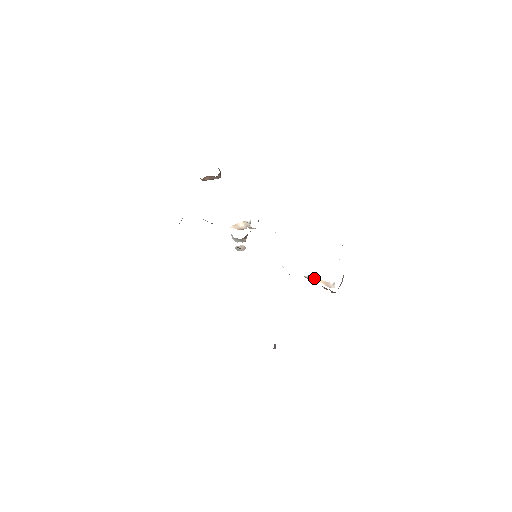
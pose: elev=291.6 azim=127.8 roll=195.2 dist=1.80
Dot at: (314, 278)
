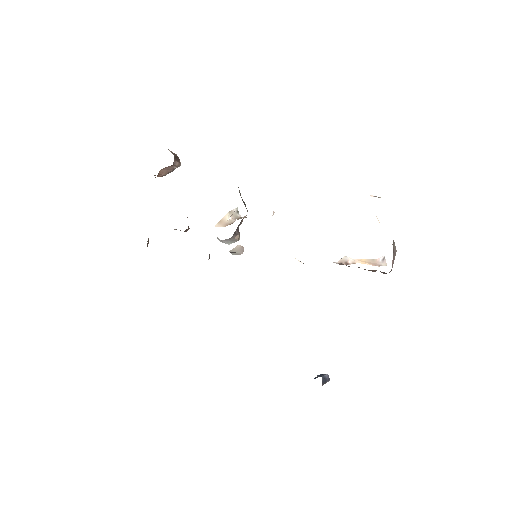
Dot at: (351, 260)
